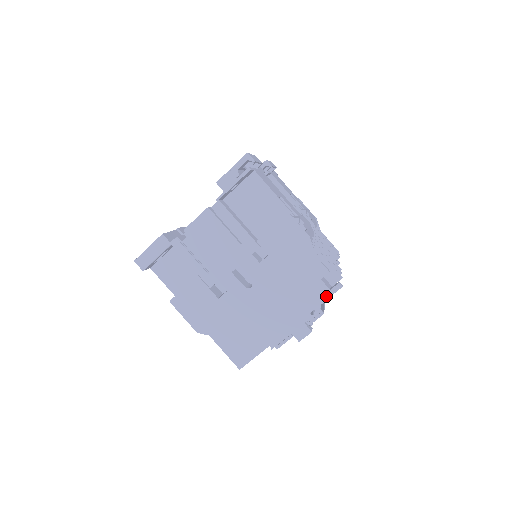
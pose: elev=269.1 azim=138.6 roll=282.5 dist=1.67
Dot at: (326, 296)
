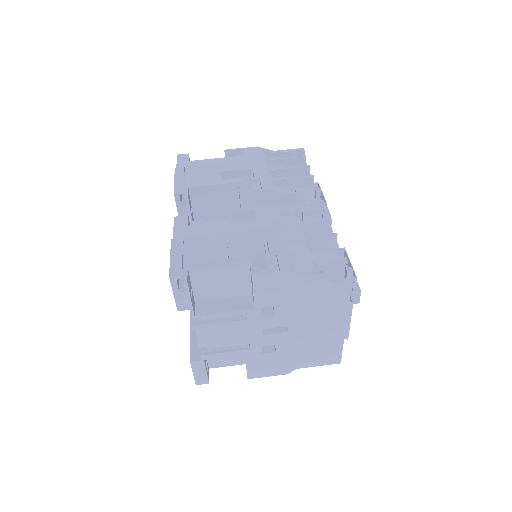
Dot at: (348, 286)
